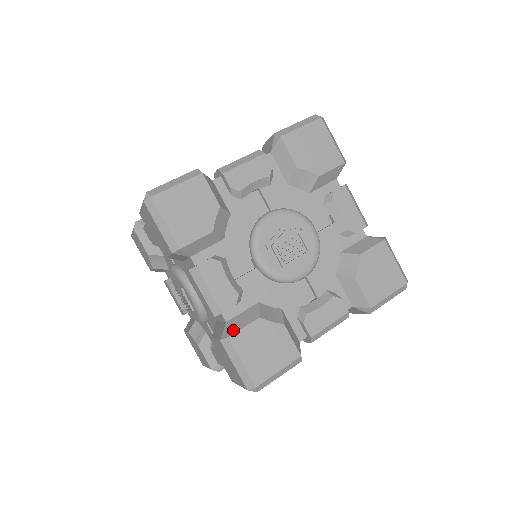
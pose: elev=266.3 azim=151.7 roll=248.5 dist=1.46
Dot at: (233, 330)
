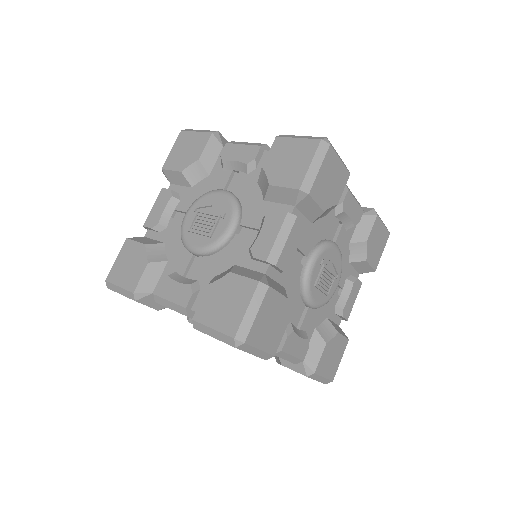
Dot at: (272, 285)
